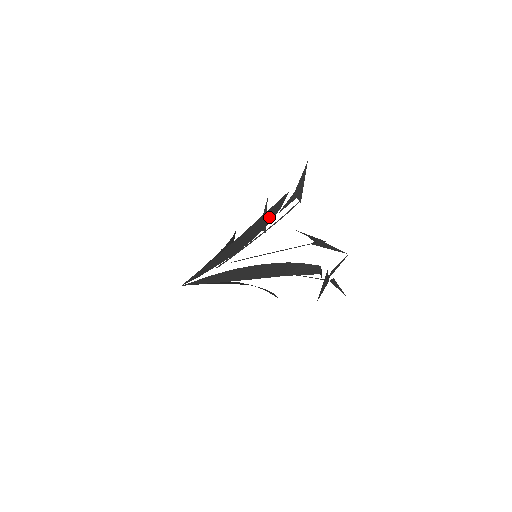
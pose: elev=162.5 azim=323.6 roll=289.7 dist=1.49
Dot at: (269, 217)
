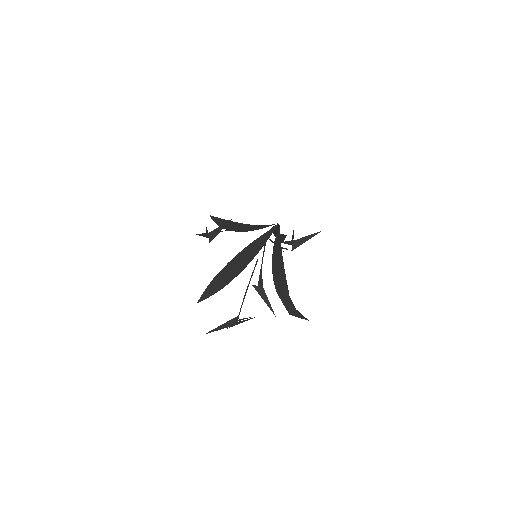
Dot at: (280, 238)
